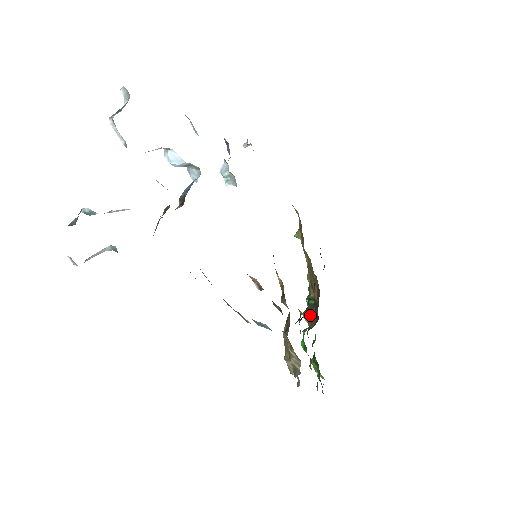
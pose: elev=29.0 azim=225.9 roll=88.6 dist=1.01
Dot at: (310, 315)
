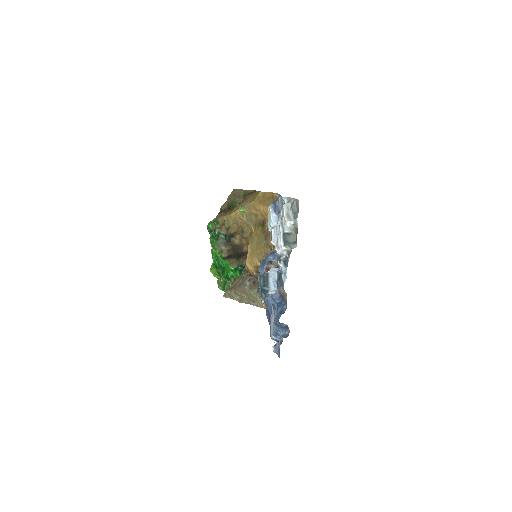
Dot at: (221, 245)
